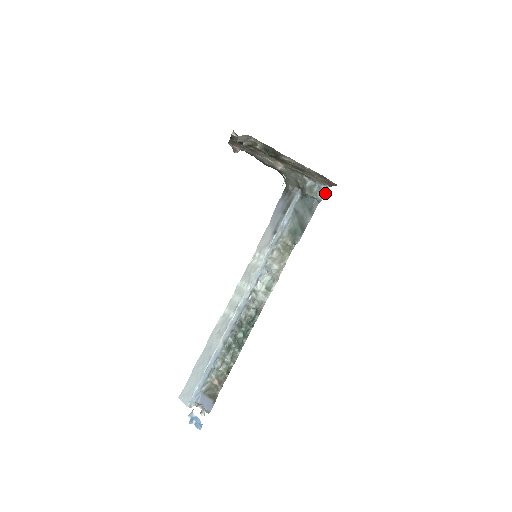
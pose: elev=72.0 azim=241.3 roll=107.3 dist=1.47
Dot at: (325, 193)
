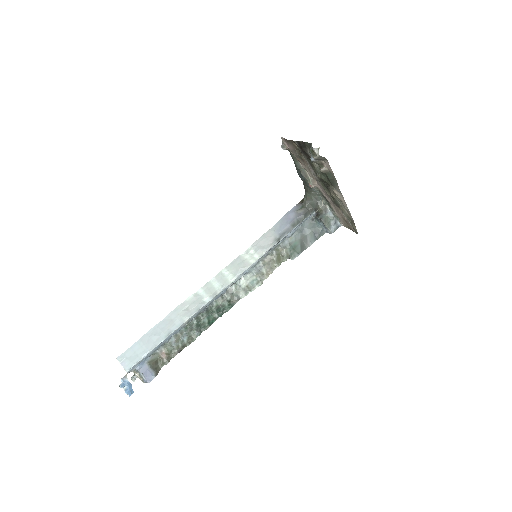
Dot at: occluded
